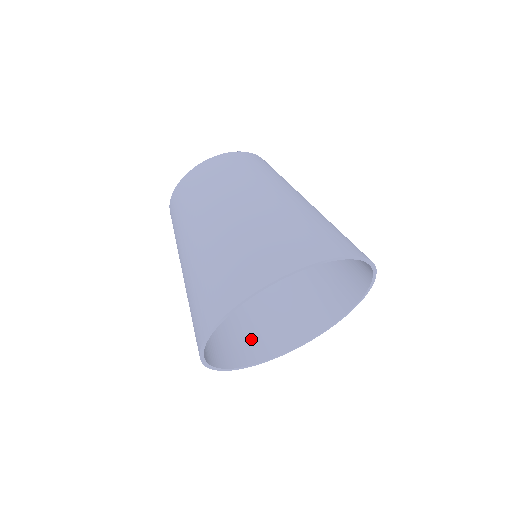
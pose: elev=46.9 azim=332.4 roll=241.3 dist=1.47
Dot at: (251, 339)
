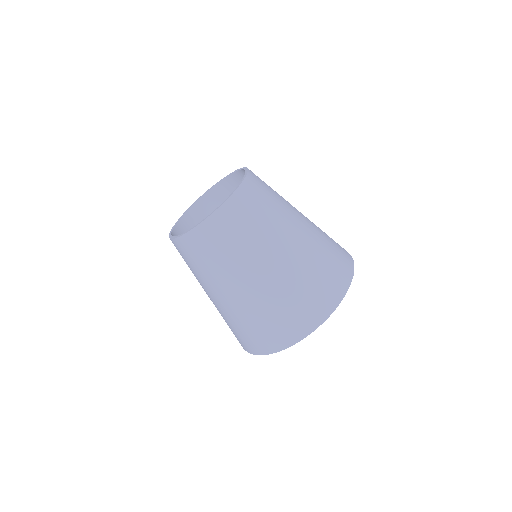
Dot at: occluded
